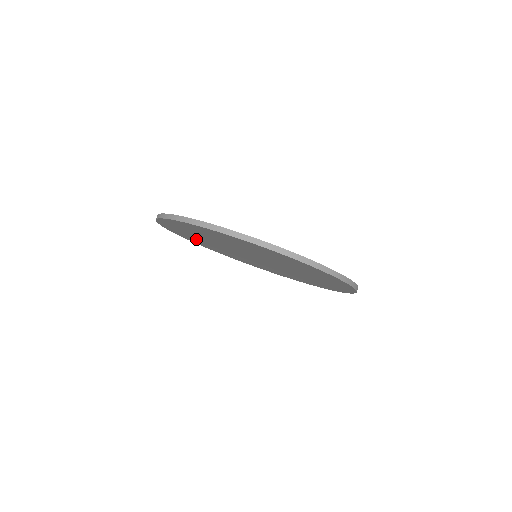
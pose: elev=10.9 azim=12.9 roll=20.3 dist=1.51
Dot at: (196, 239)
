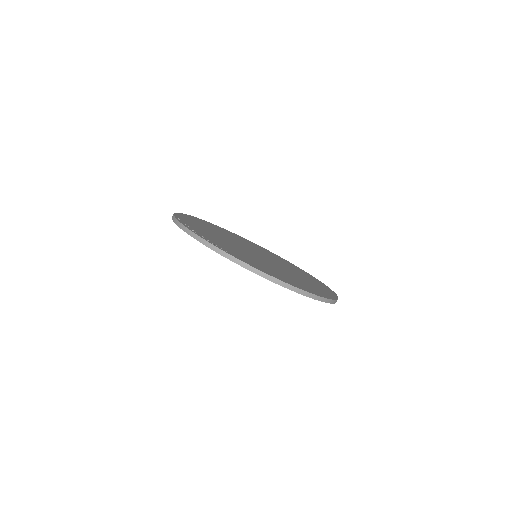
Dot at: occluded
